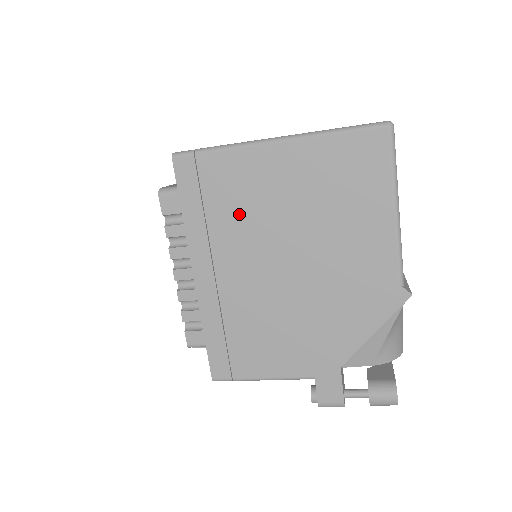
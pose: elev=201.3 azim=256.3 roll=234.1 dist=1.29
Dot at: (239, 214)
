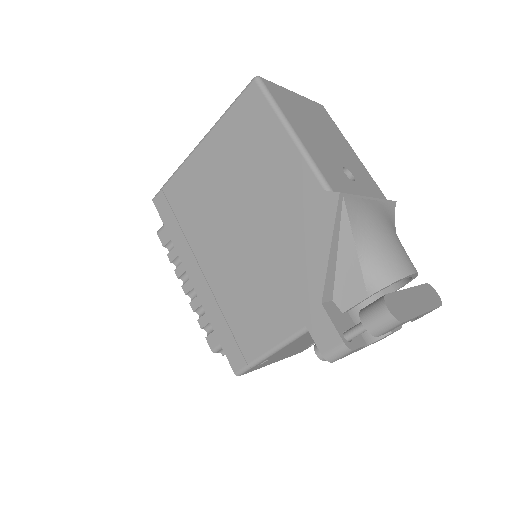
Dot at: (198, 212)
